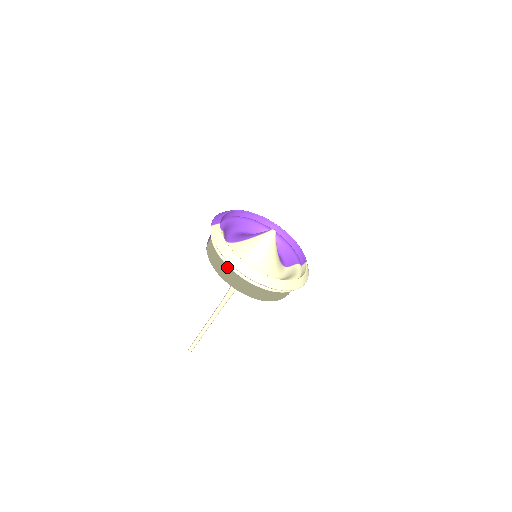
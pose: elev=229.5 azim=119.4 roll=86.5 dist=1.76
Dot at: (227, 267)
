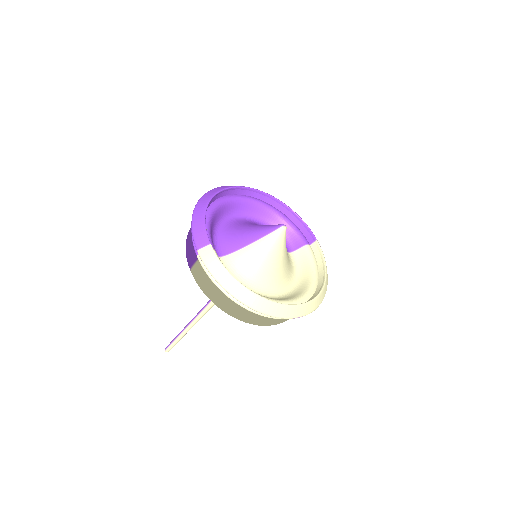
Dot at: (242, 307)
